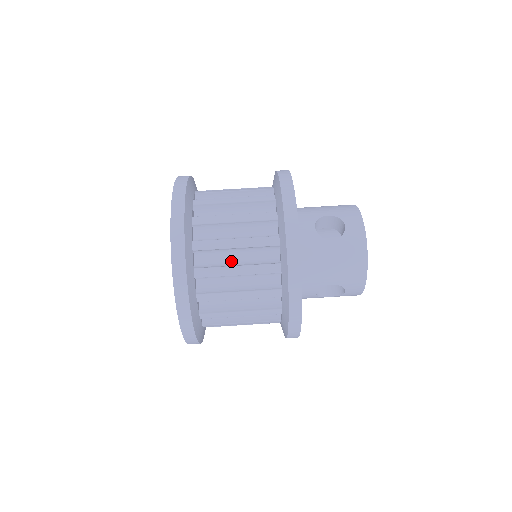
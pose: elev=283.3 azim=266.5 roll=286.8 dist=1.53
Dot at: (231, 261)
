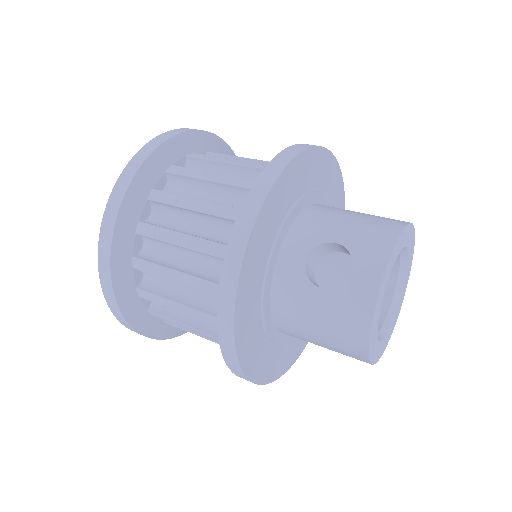
Dot at: occluded
